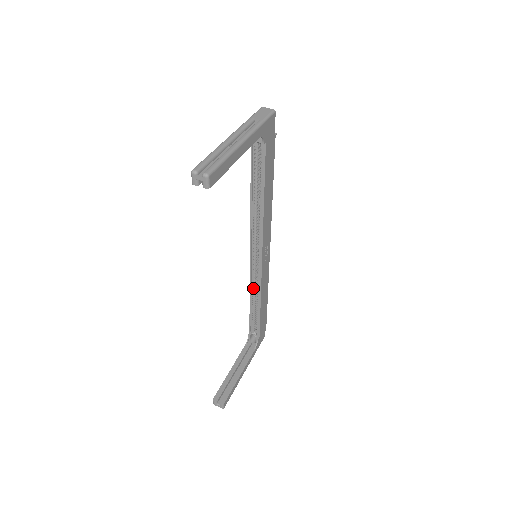
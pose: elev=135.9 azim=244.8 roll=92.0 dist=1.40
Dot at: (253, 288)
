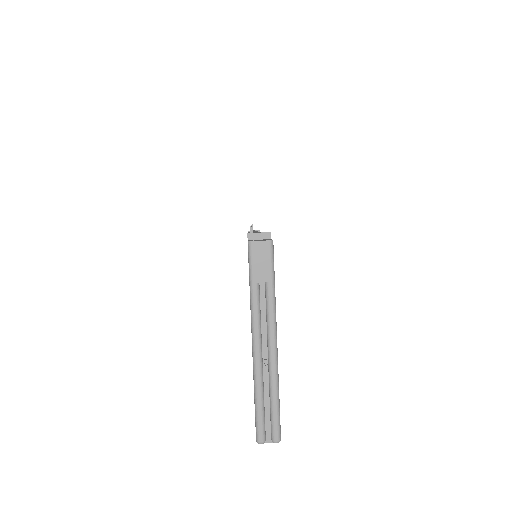
Dot at: occluded
